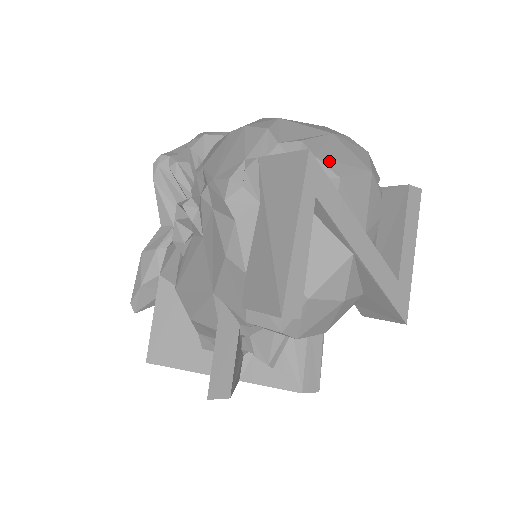
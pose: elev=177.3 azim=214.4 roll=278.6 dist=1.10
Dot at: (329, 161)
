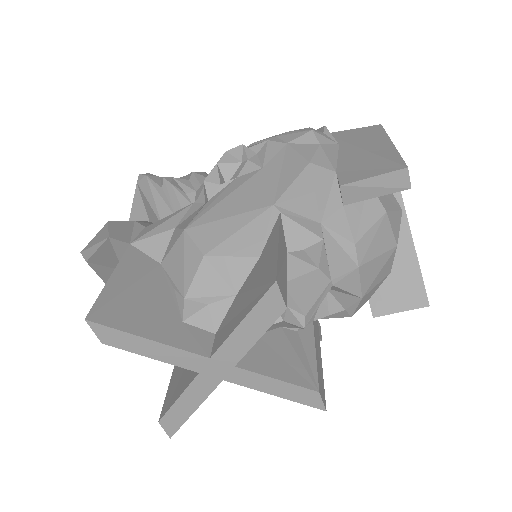
Dot at: occluded
